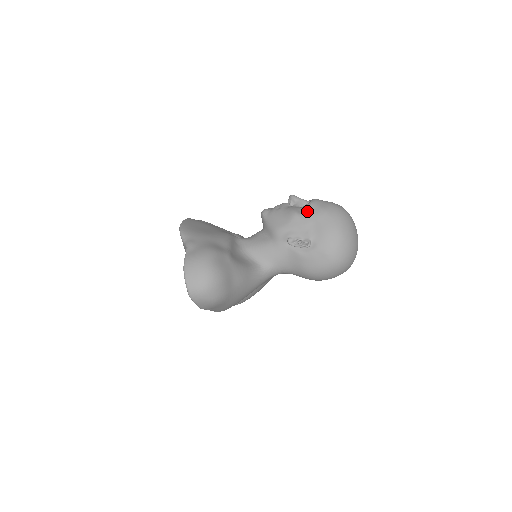
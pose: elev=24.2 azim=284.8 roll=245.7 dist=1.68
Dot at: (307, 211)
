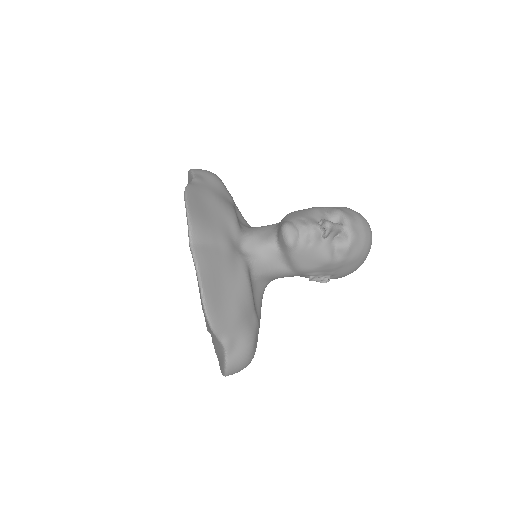
Dot at: (342, 257)
